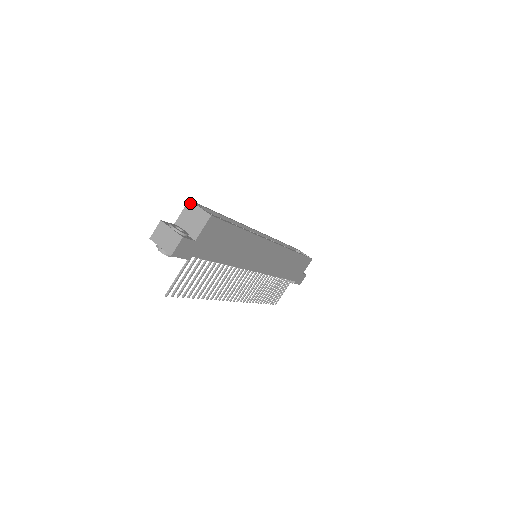
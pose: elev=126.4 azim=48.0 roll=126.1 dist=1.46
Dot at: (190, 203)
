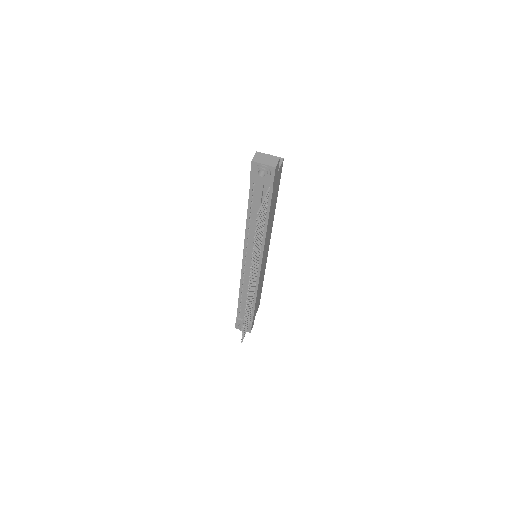
Dot at: occluded
